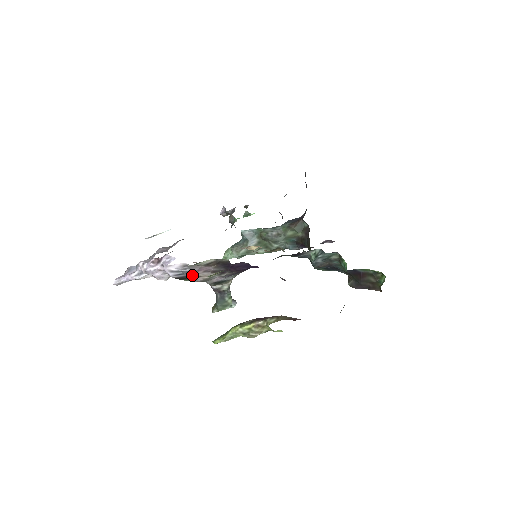
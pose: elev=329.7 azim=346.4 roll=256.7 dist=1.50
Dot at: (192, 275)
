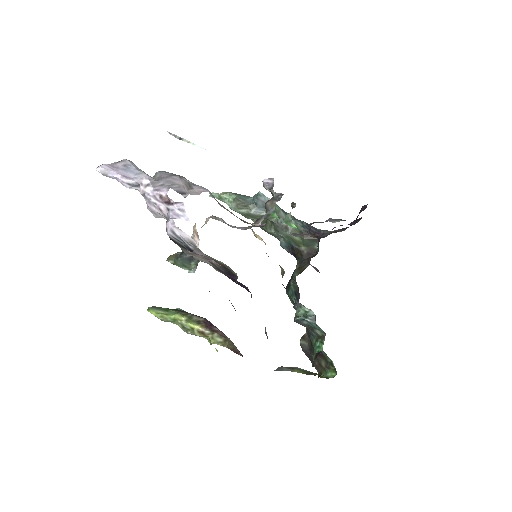
Dot at: (189, 251)
